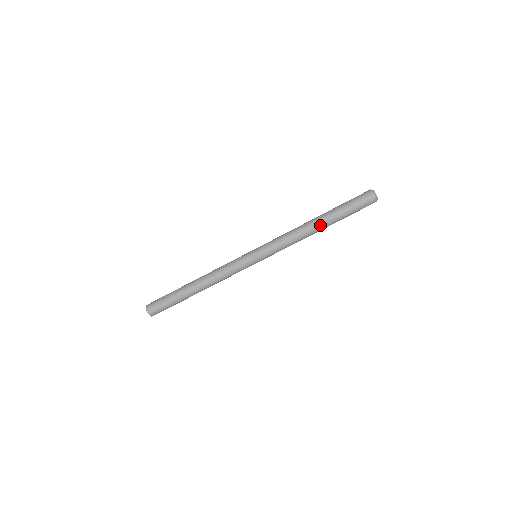
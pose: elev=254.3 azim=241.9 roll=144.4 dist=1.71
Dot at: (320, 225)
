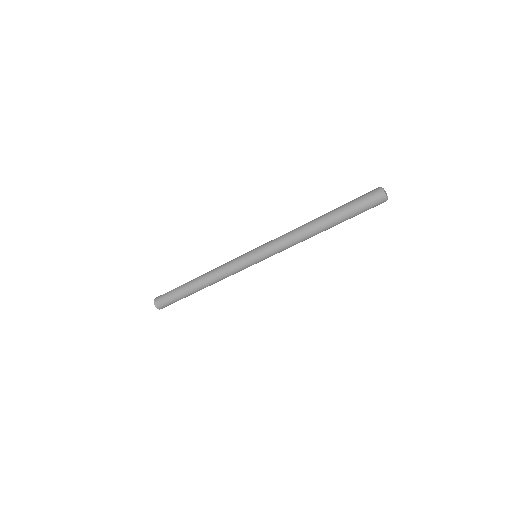
Dot at: (320, 226)
